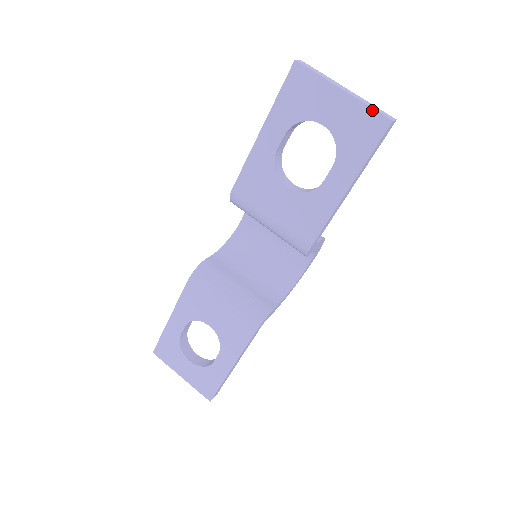
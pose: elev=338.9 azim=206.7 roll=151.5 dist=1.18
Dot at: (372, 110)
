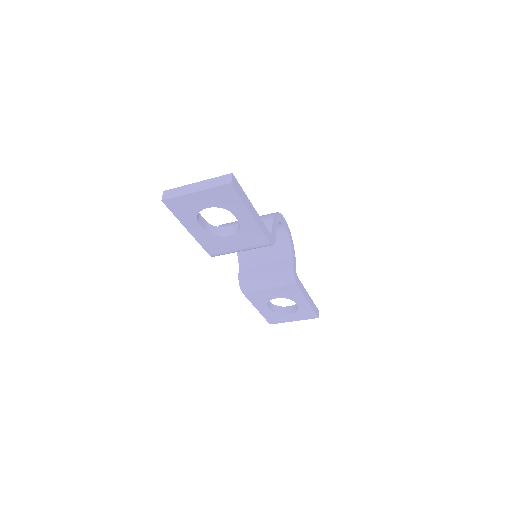
Dot at: (217, 187)
